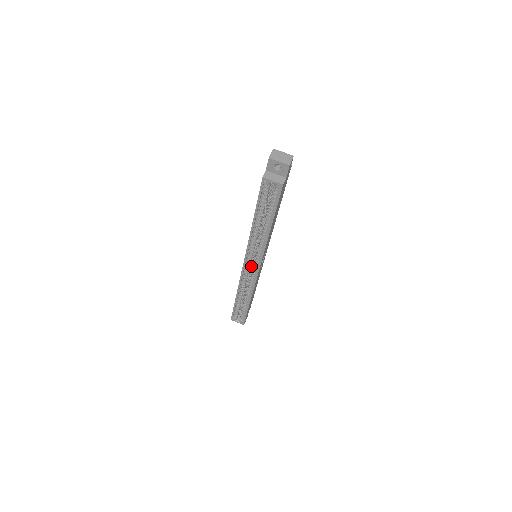
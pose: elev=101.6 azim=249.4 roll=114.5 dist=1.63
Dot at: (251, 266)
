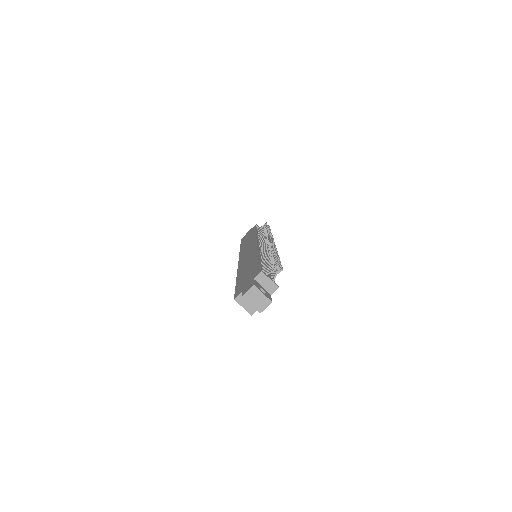
Dot at: occluded
